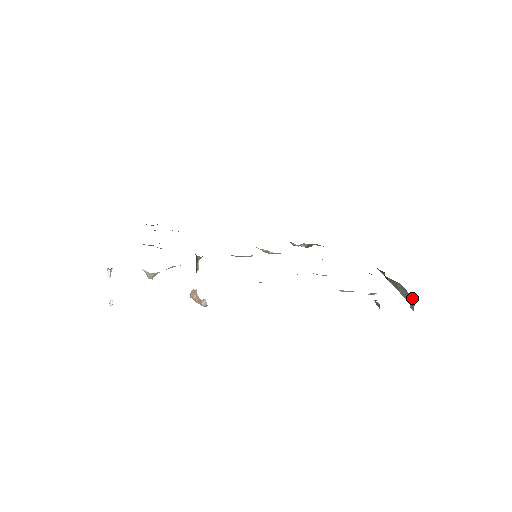
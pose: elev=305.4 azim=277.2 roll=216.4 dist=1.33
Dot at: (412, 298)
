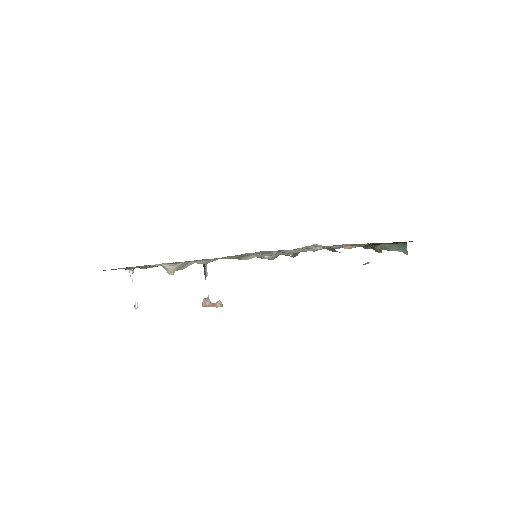
Dot at: (403, 245)
